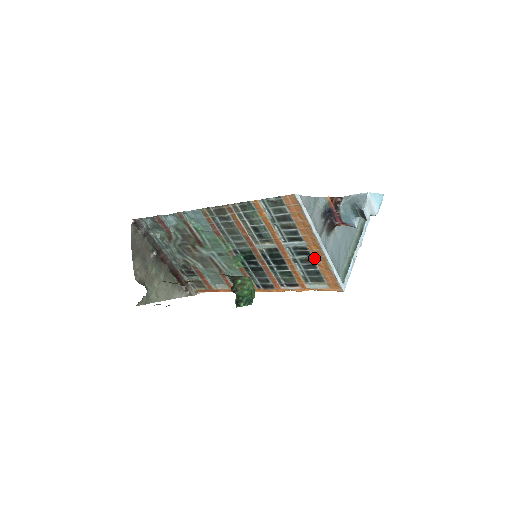
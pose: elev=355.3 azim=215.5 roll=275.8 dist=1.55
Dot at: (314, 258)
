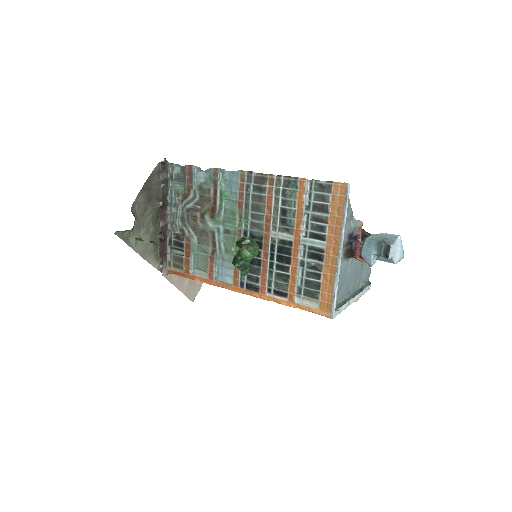
Dot at: (324, 266)
